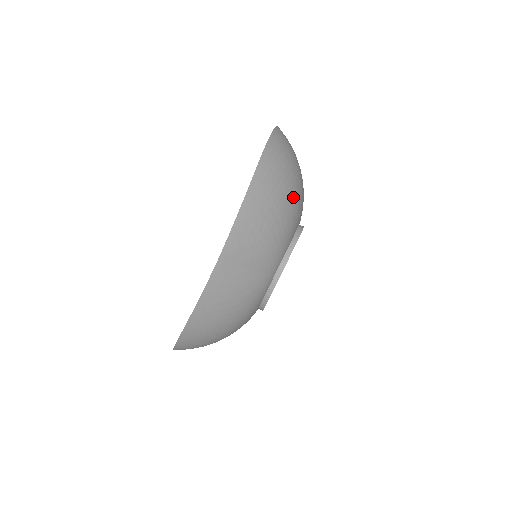
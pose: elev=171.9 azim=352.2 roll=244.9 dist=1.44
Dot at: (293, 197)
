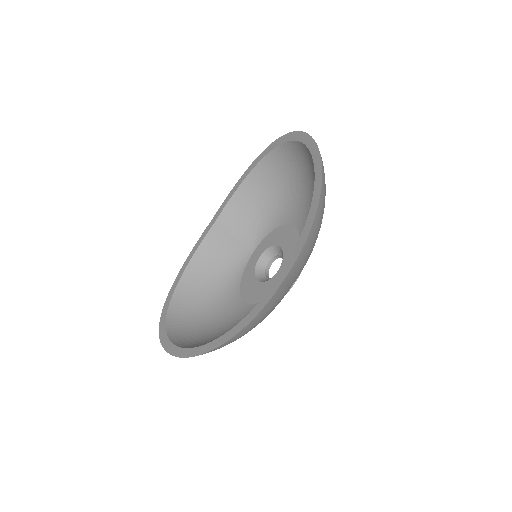
Dot at: occluded
